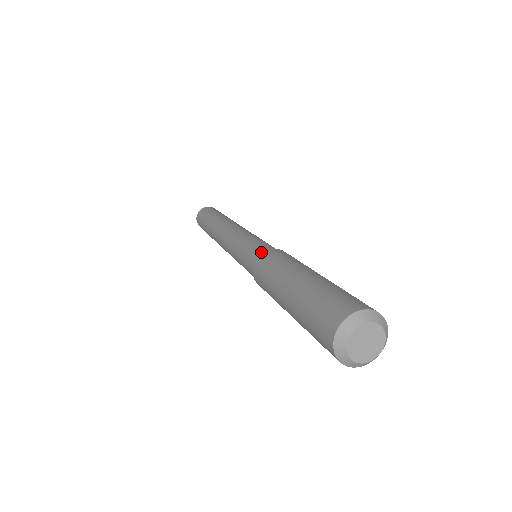
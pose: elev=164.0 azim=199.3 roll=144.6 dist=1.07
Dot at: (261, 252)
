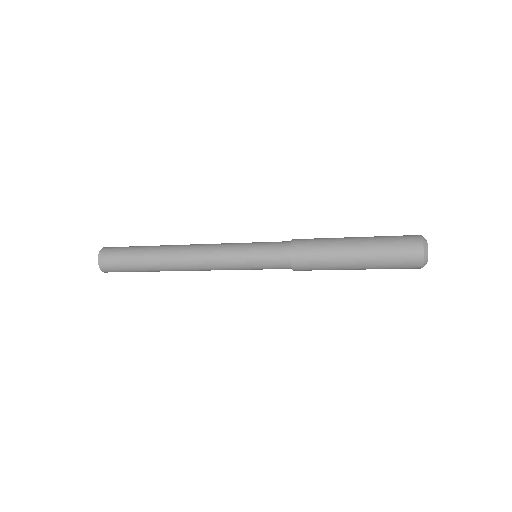
Dot at: (286, 242)
